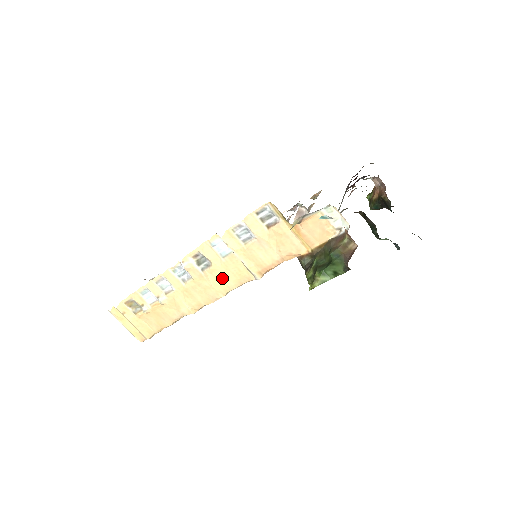
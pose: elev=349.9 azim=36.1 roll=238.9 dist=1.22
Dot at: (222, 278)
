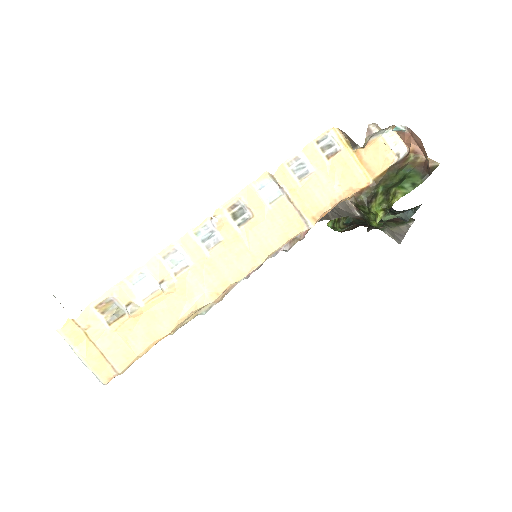
Dot at: (264, 234)
